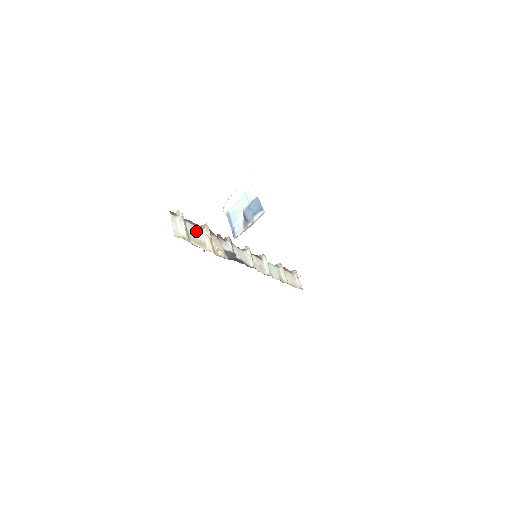
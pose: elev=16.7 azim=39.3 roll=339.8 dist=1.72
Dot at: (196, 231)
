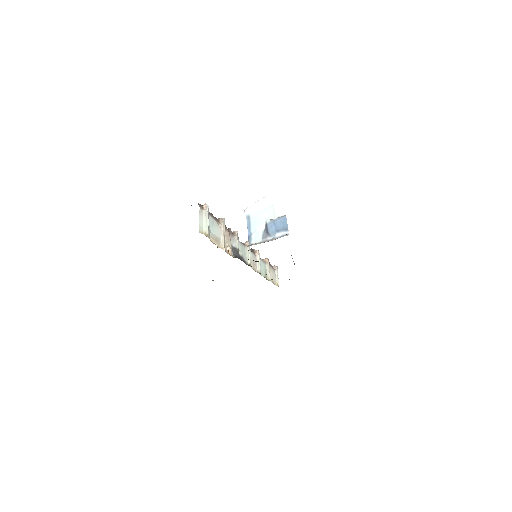
Dot at: (215, 226)
